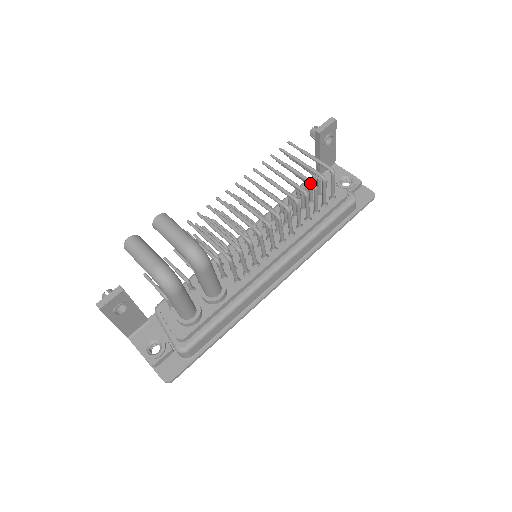
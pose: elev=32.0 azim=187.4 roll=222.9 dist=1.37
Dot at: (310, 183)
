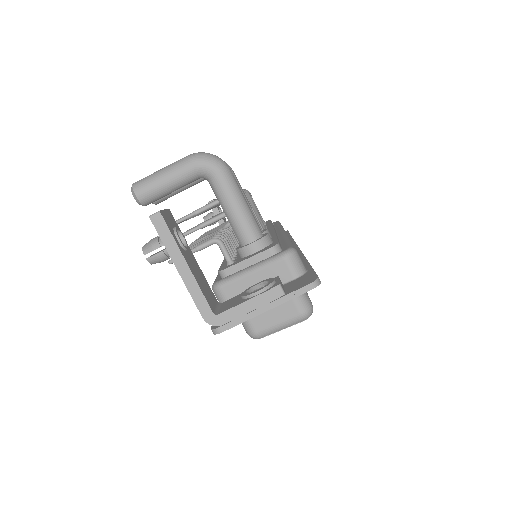
Dot at: occluded
